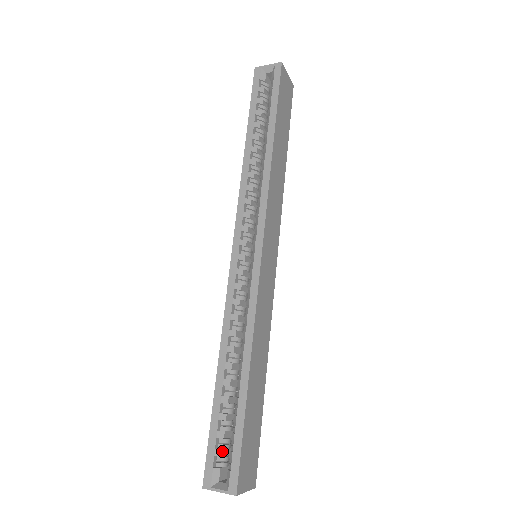
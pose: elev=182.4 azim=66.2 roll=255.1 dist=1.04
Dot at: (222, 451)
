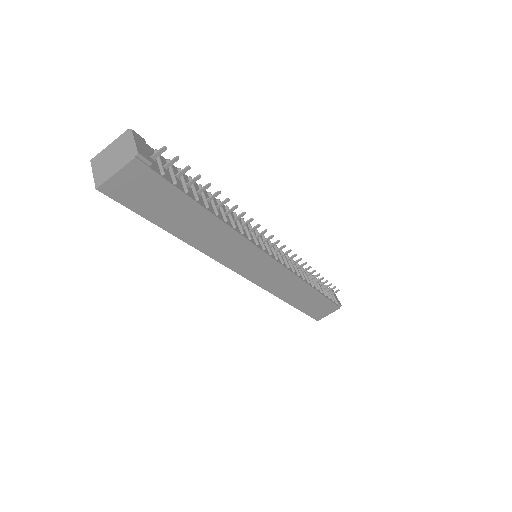
Dot at: occluded
